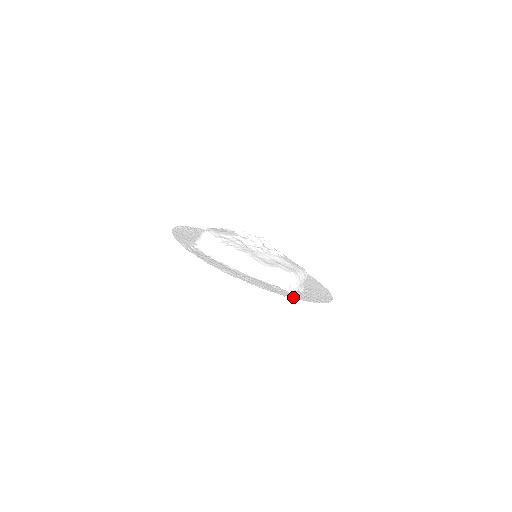
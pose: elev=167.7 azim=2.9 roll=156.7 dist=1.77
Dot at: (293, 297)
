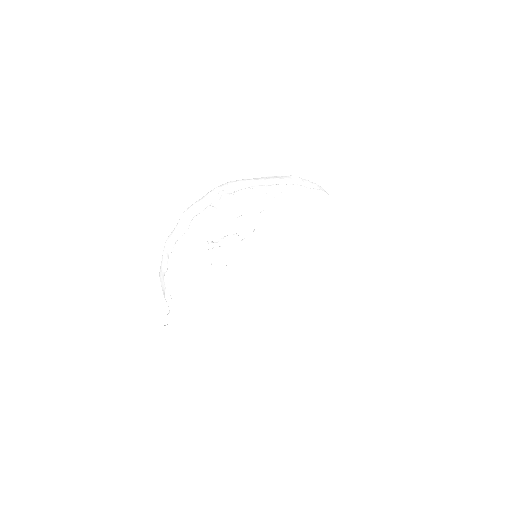
Dot at: occluded
